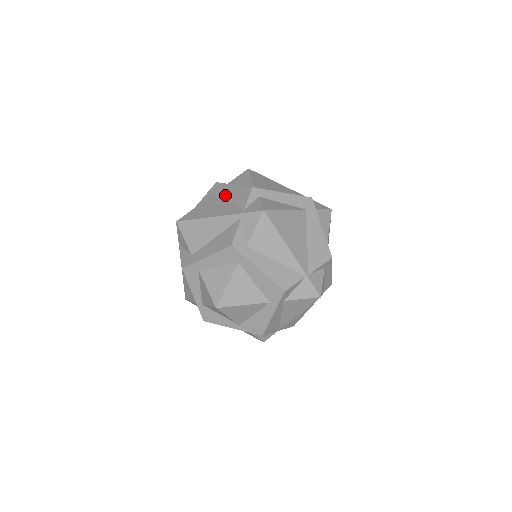
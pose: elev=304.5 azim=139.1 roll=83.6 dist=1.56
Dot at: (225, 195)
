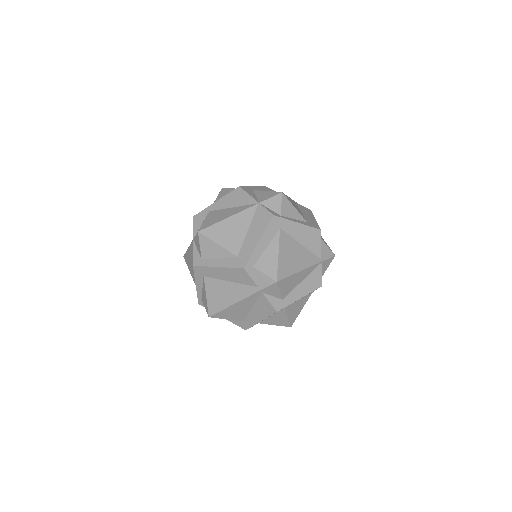
Dot at: (220, 277)
